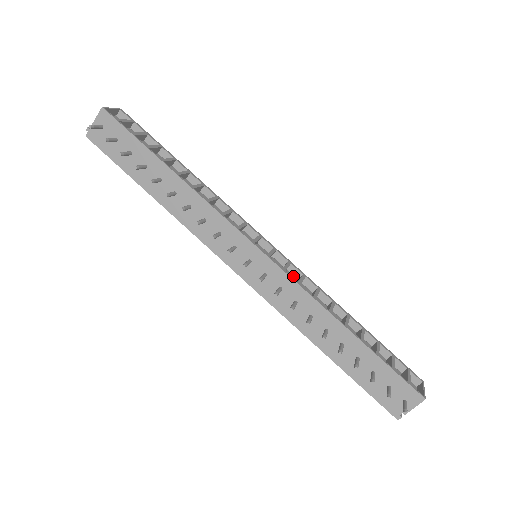
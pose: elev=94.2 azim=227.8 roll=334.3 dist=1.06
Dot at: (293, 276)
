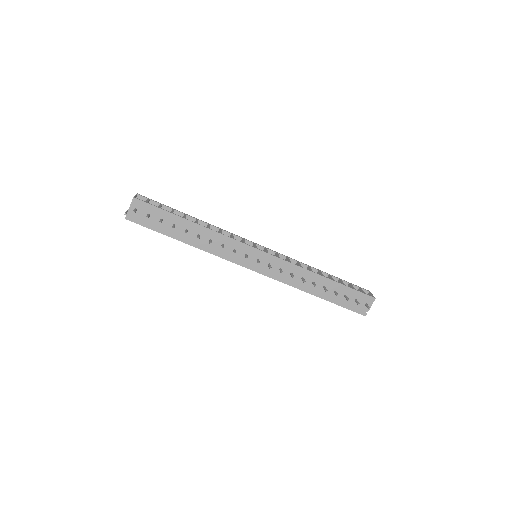
Dot at: occluded
